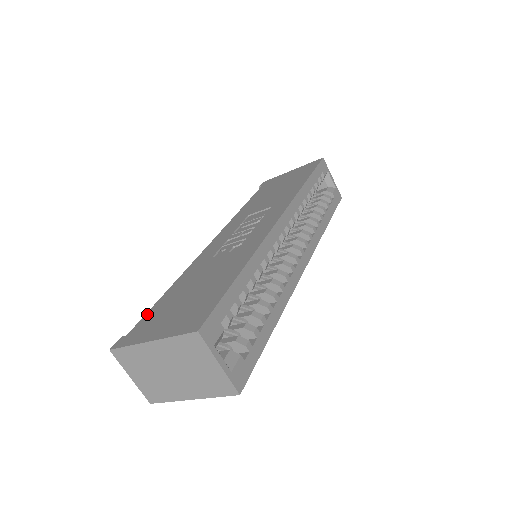
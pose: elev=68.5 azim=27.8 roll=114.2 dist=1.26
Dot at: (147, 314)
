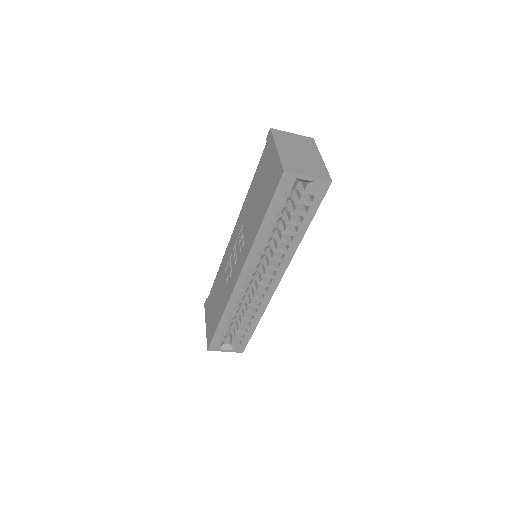
Dot at: (210, 292)
